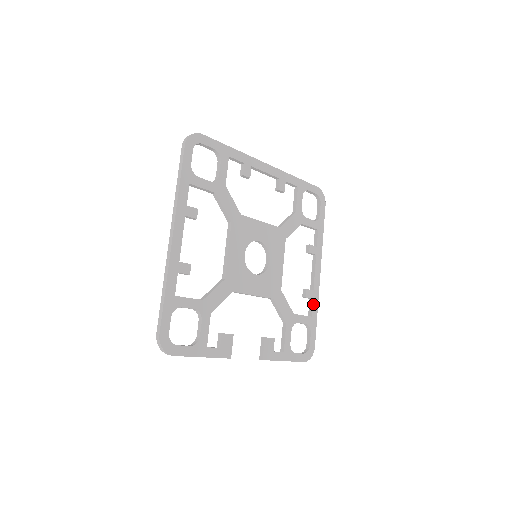
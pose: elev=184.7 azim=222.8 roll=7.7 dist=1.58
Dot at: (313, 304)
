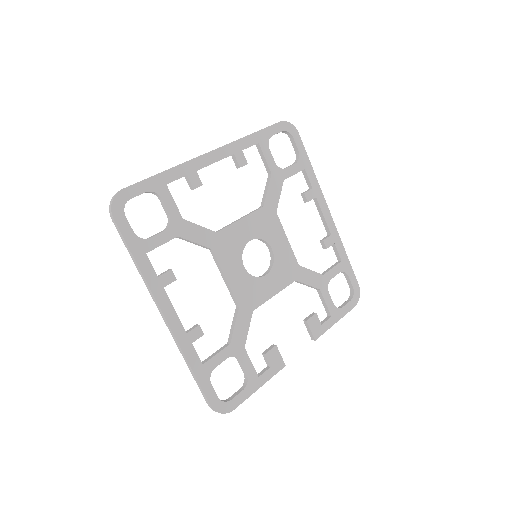
Dot at: (337, 248)
